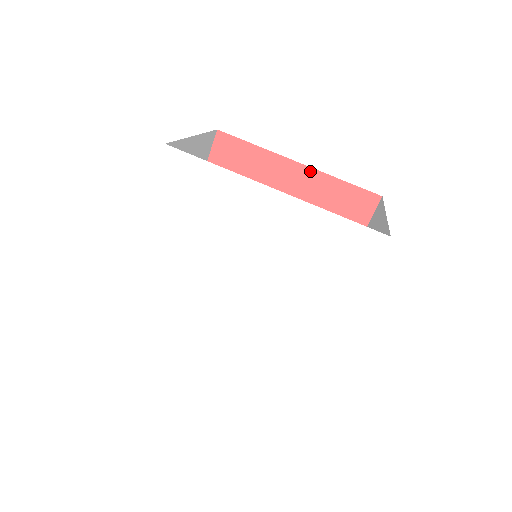
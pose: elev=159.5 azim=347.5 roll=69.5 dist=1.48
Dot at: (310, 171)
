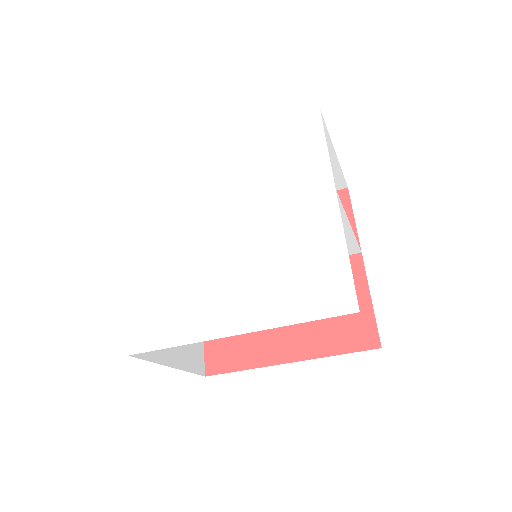
Dot at: occluded
